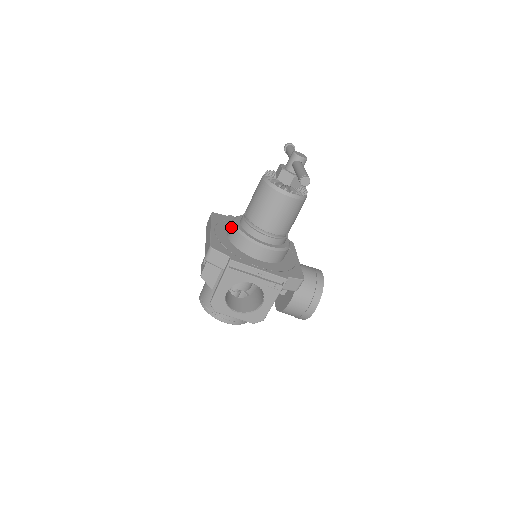
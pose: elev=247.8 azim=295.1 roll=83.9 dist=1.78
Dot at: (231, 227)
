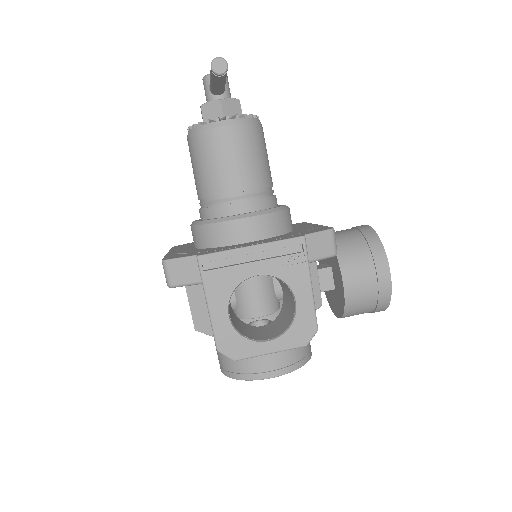
Dot at: occluded
